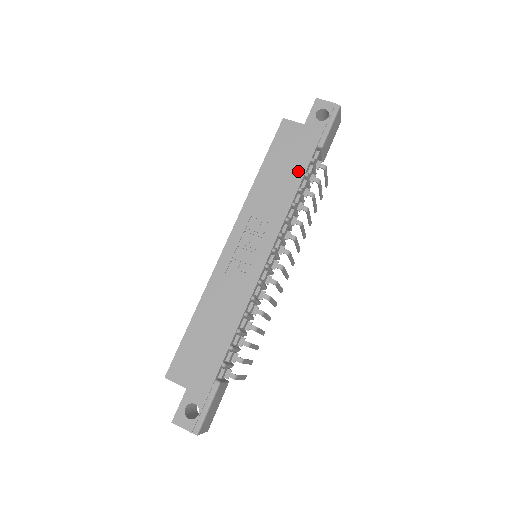
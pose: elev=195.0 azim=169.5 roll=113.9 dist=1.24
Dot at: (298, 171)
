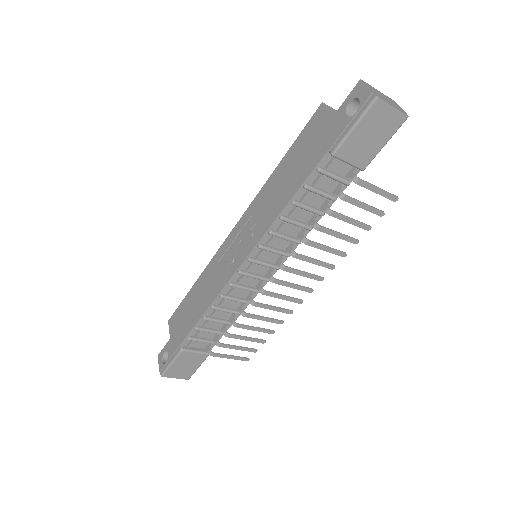
Dot at: (299, 179)
